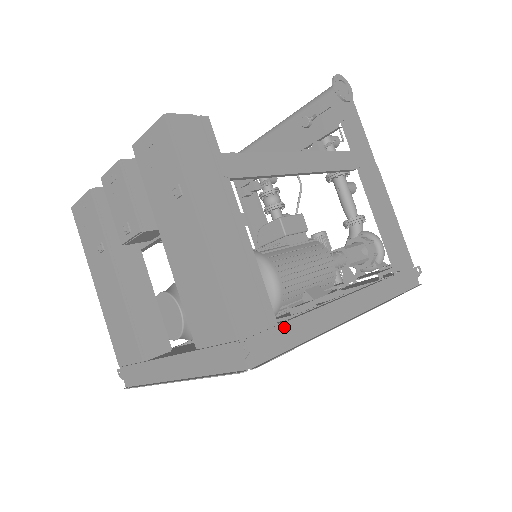
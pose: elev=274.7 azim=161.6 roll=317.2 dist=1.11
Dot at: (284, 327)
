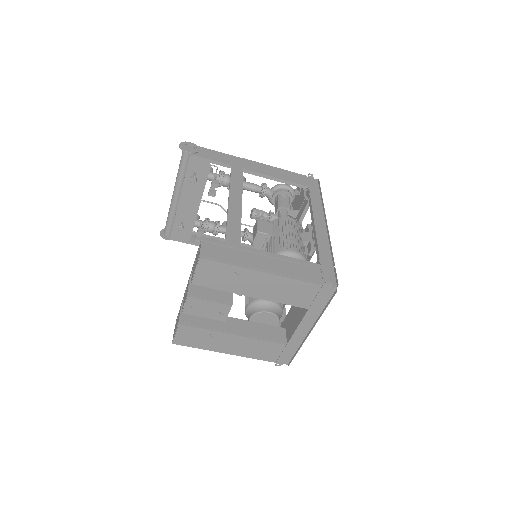
Dot at: (322, 262)
